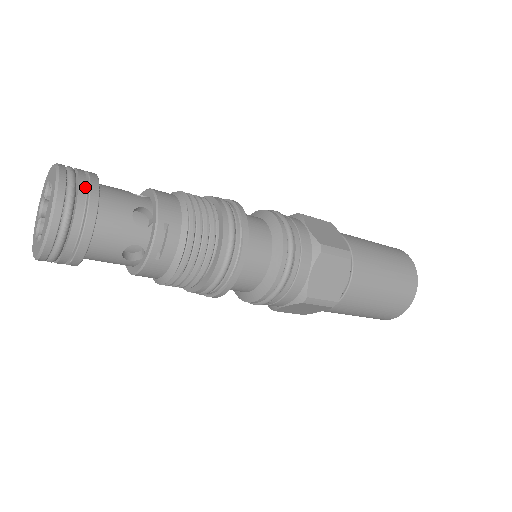
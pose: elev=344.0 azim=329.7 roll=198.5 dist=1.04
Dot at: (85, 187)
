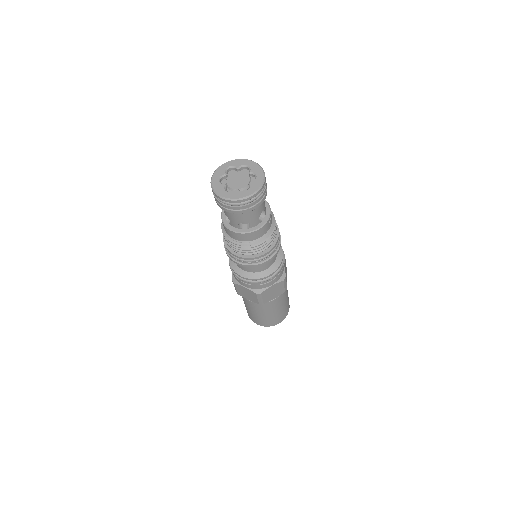
Dot at: occluded
